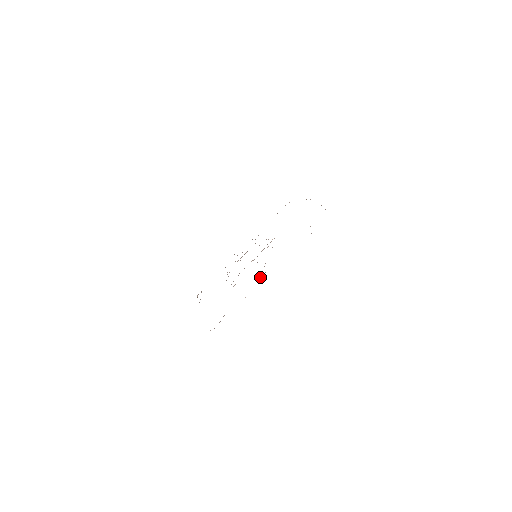
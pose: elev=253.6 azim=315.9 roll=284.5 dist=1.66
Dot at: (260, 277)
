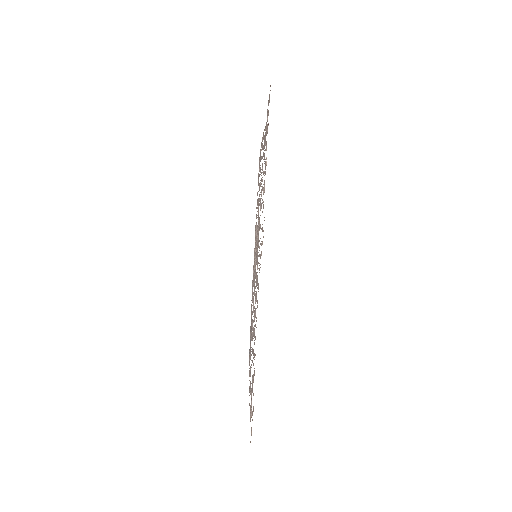
Dot at: (256, 295)
